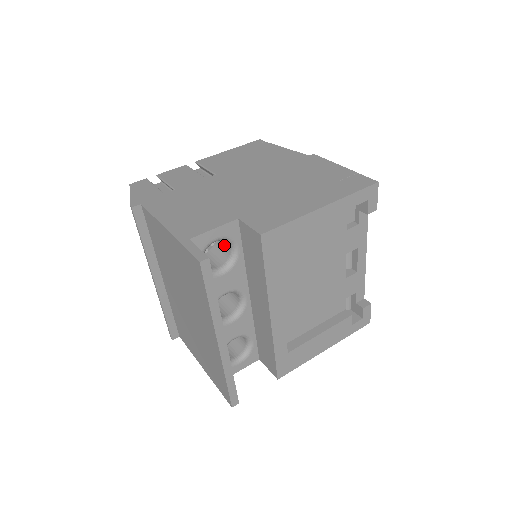
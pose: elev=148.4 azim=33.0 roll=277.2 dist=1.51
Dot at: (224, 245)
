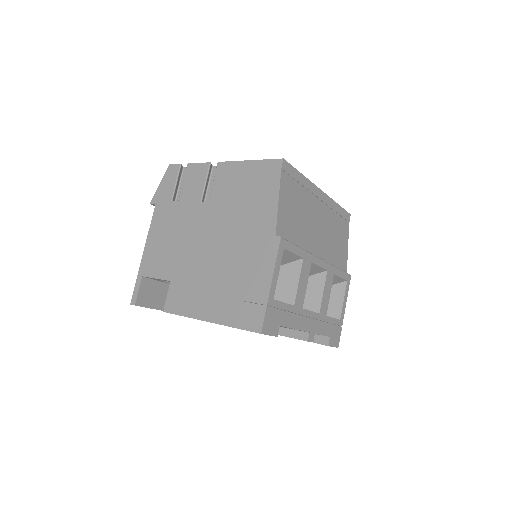
Dot at: occluded
